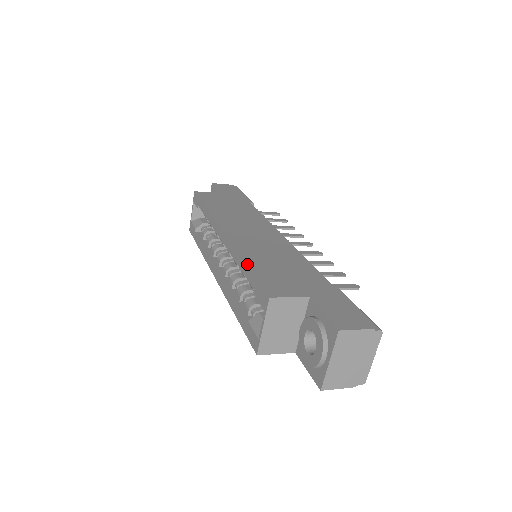
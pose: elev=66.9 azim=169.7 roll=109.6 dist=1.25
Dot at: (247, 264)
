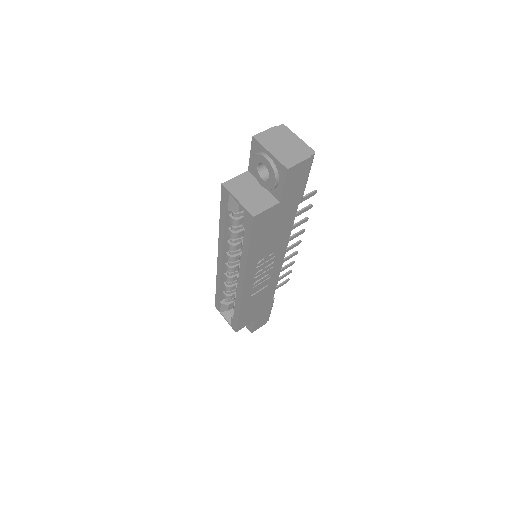
Dot at: (220, 218)
